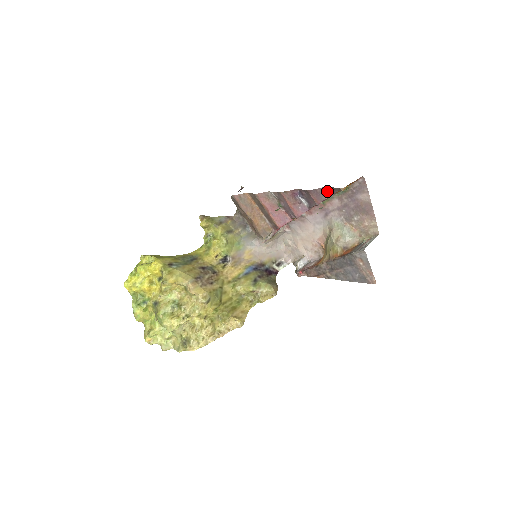
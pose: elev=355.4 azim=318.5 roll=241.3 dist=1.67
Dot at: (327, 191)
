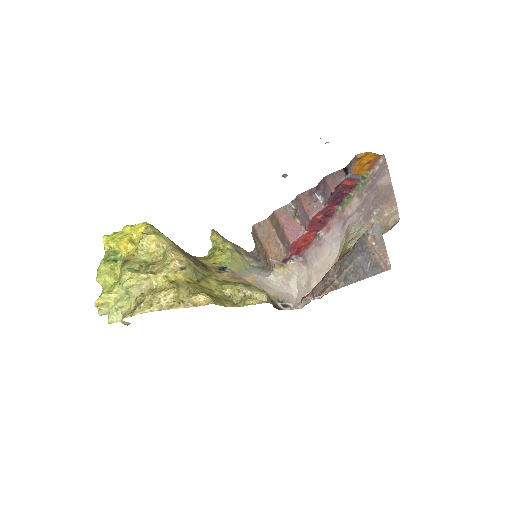
Dot at: (344, 172)
